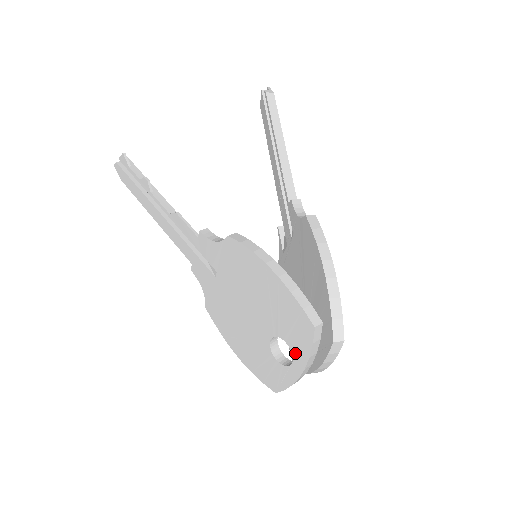
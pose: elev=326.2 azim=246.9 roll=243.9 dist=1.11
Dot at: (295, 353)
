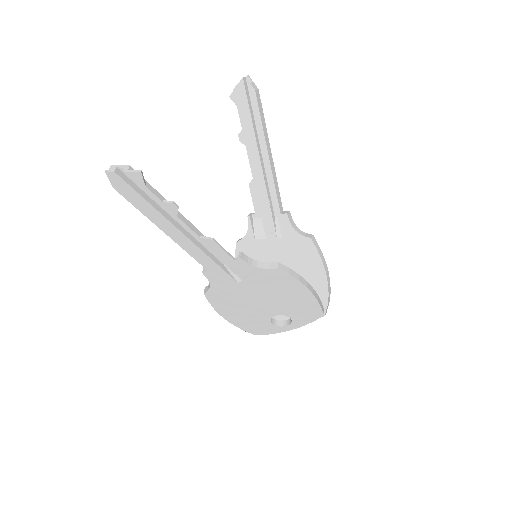
Dot at: (295, 323)
